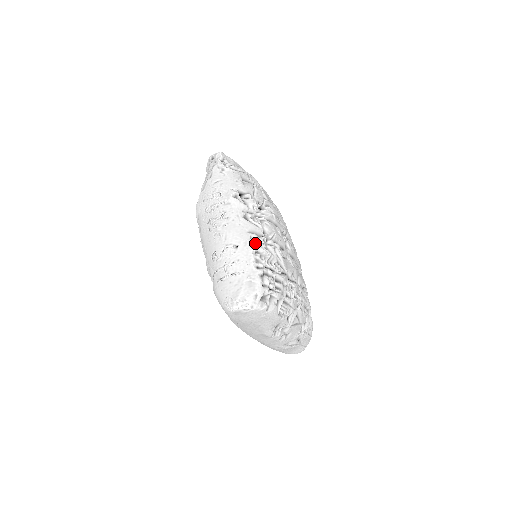
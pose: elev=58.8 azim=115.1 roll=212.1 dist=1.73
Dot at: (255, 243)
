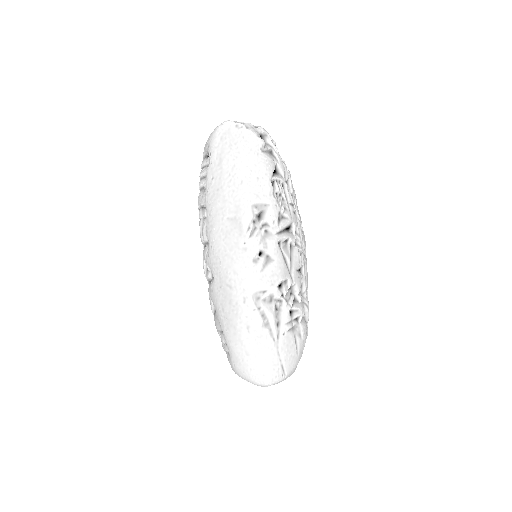
Dot at: occluded
